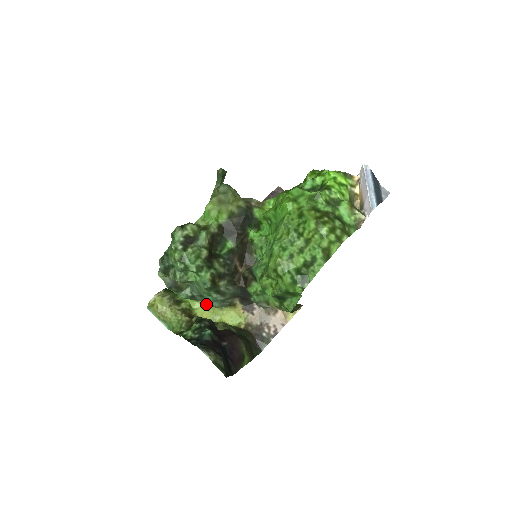
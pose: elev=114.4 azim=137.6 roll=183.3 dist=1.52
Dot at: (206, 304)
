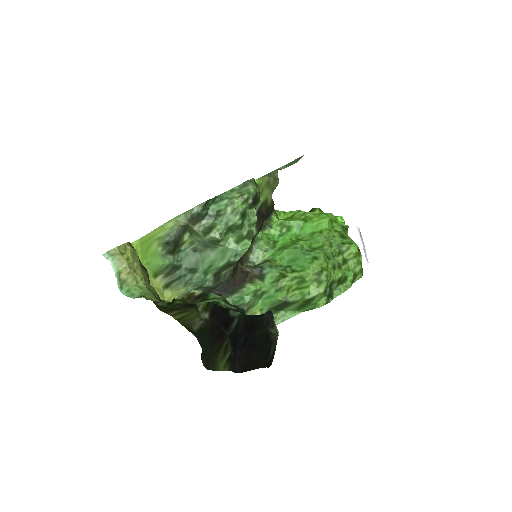
Dot at: (160, 286)
